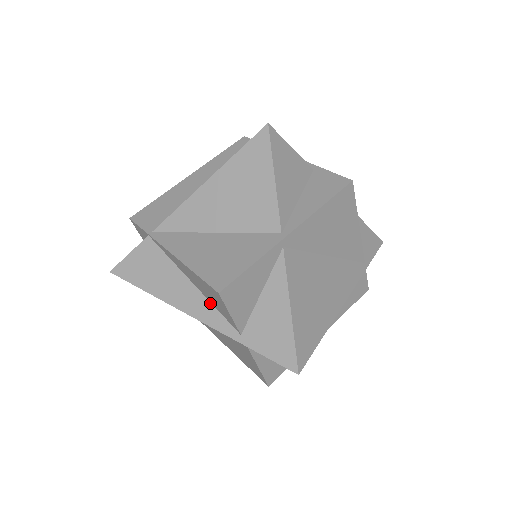
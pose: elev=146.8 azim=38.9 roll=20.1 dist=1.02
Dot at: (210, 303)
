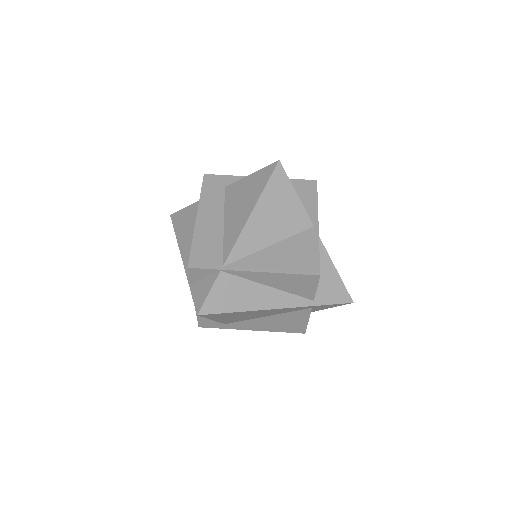
Dot at: (287, 293)
